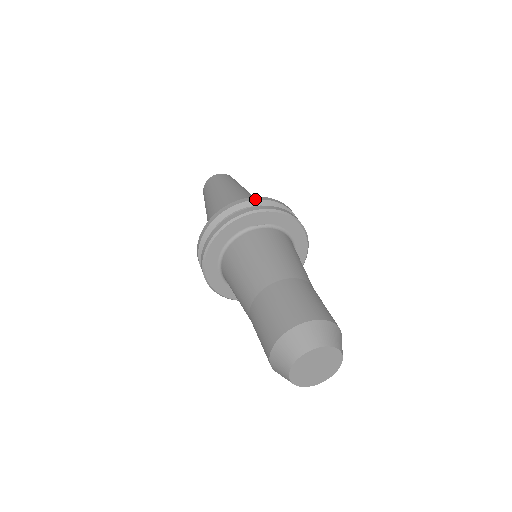
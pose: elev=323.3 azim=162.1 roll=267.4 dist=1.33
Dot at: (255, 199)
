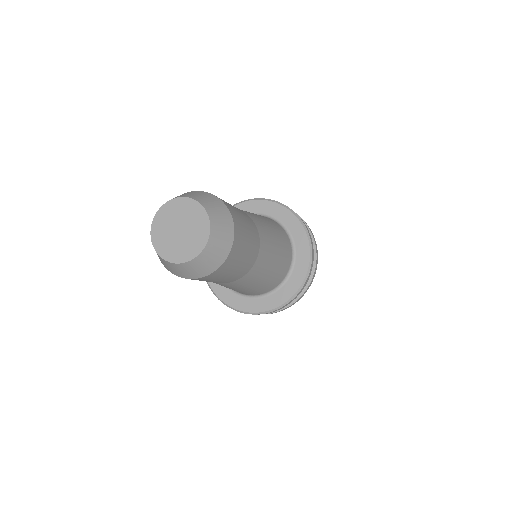
Dot at: occluded
